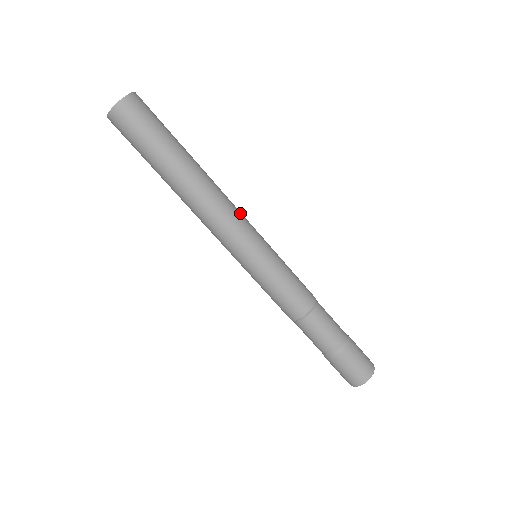
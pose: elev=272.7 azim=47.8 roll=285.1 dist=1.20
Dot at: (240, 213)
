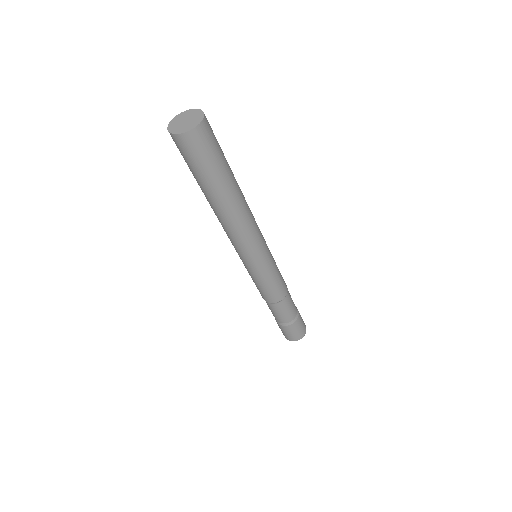
Dot at: occluded
